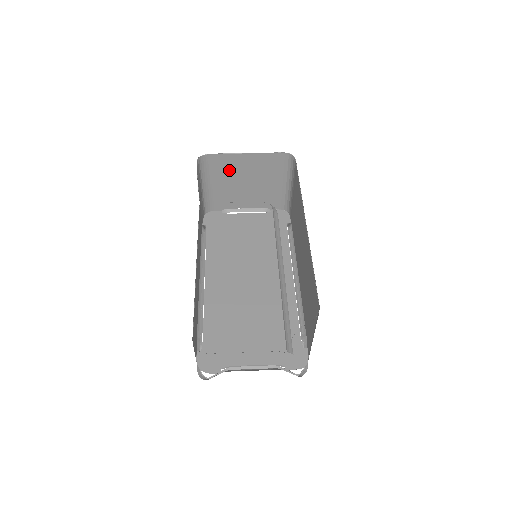
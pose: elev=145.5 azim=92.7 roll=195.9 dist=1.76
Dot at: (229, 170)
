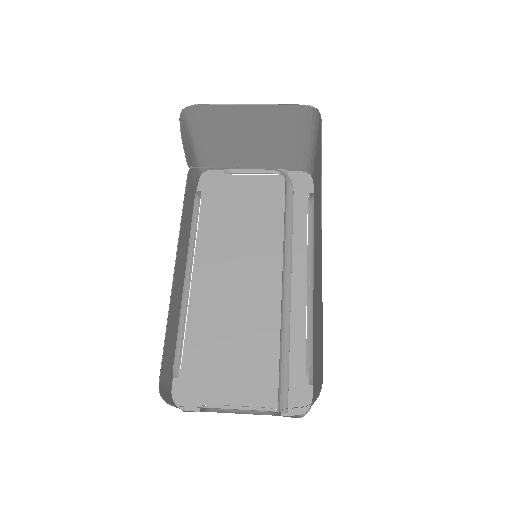
Dot at: (228, 124)
